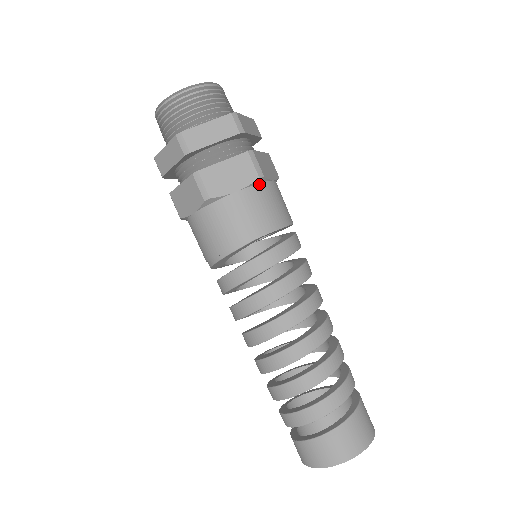
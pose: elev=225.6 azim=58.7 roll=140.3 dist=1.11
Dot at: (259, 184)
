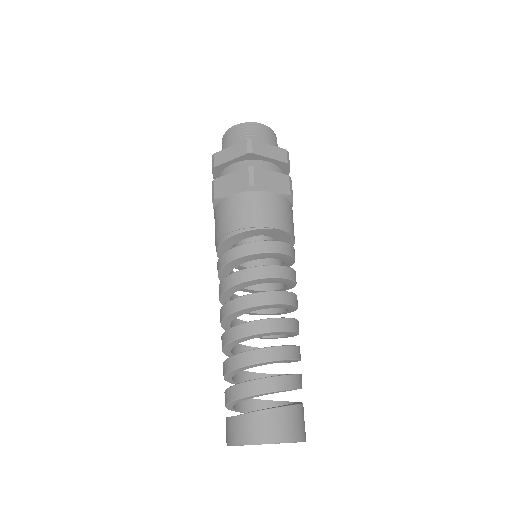
Dot at: (287, 200)
